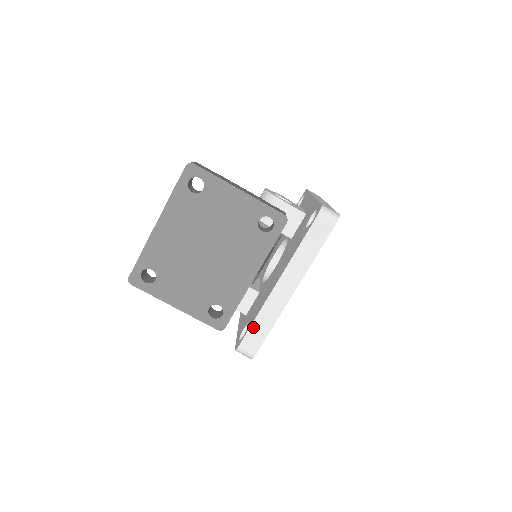
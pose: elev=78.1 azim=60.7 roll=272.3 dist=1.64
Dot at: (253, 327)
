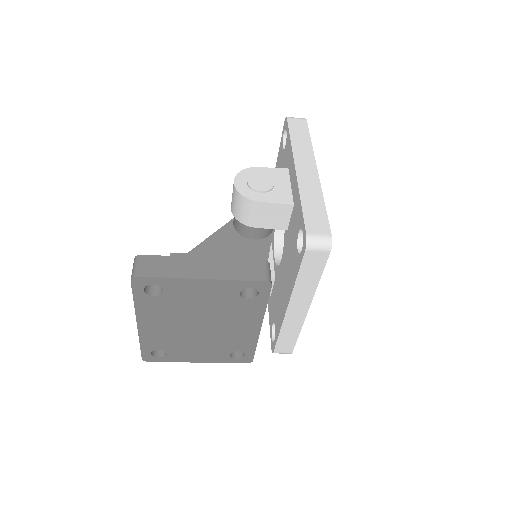
Dot at: (280, 339)
